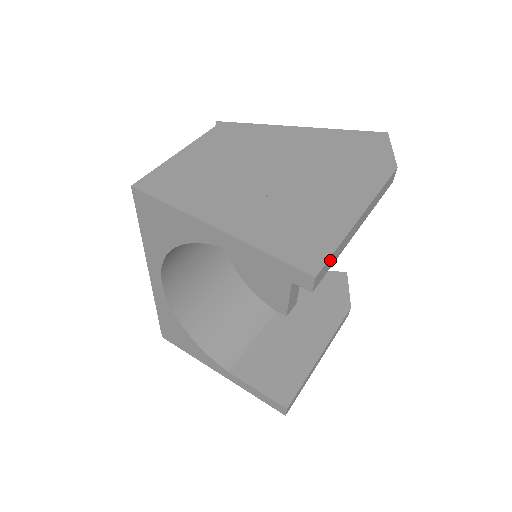
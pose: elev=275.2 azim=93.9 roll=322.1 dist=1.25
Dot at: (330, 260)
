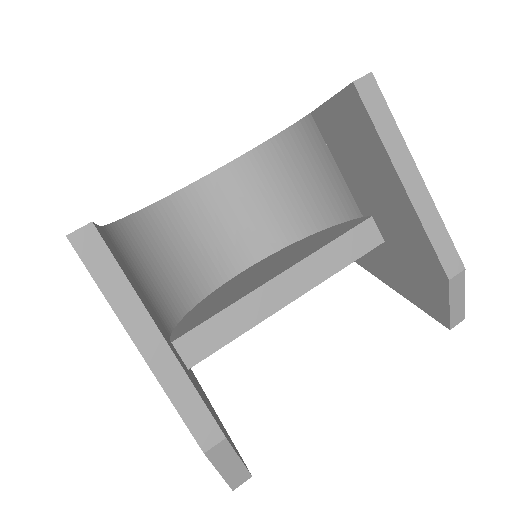
Dot at: (382, 108)
